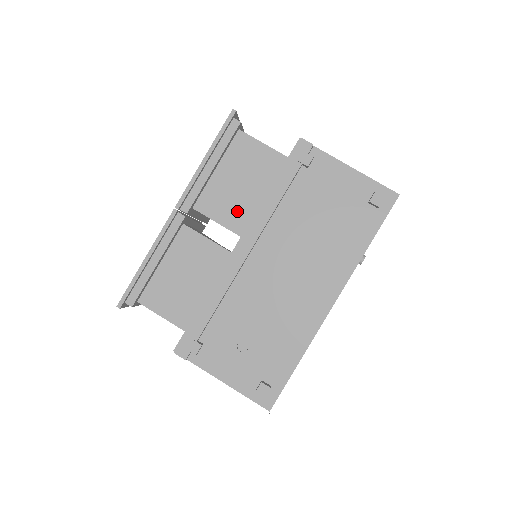
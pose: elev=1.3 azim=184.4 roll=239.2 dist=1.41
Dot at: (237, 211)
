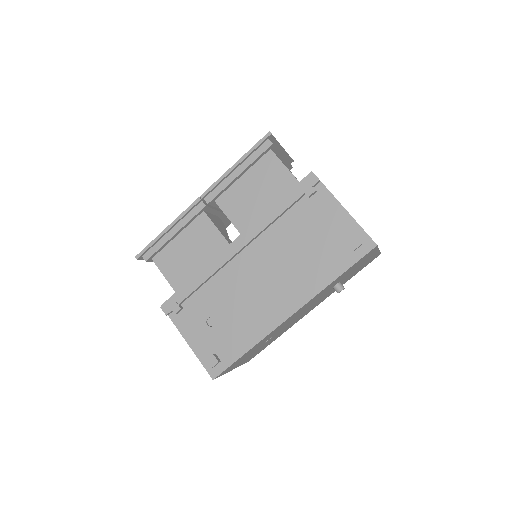
Dot at: (246, 215)
